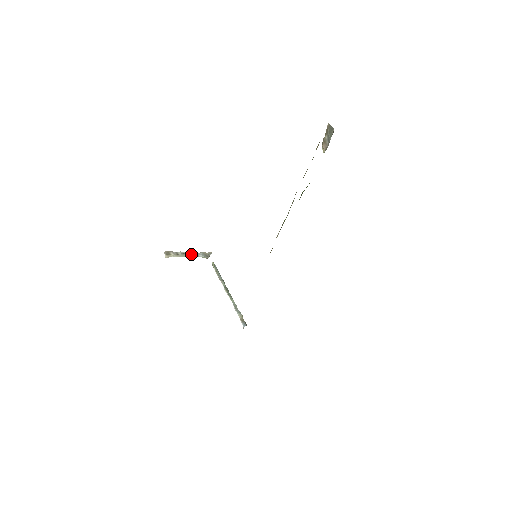
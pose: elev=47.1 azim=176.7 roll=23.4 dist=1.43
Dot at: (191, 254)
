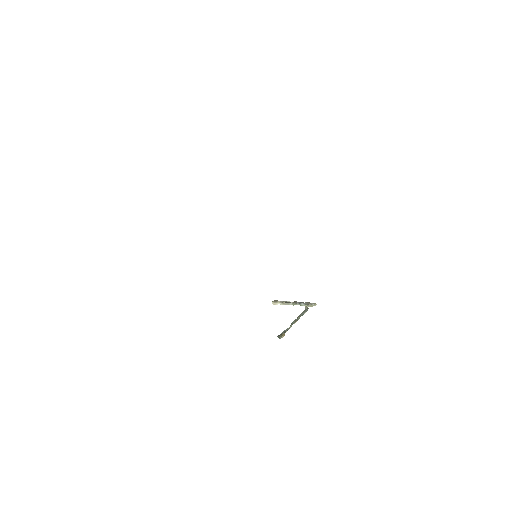
Dot at: (295, 303)
